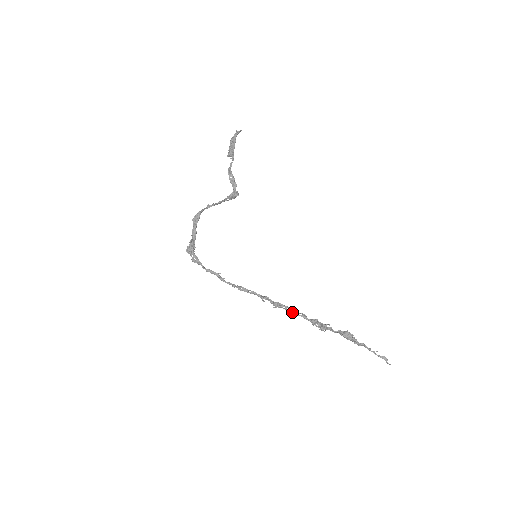
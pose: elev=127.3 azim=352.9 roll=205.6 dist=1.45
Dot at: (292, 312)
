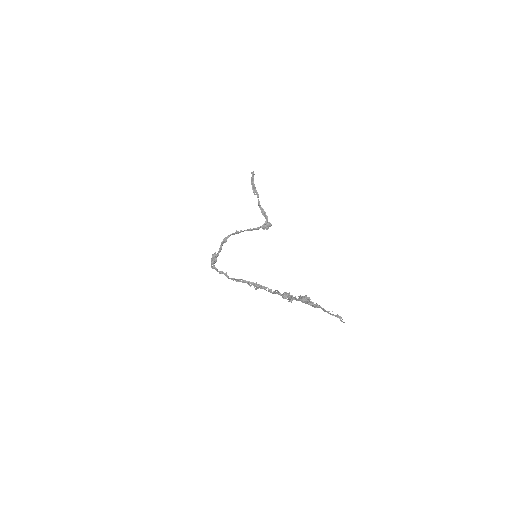
Dot at: (271, 292)
